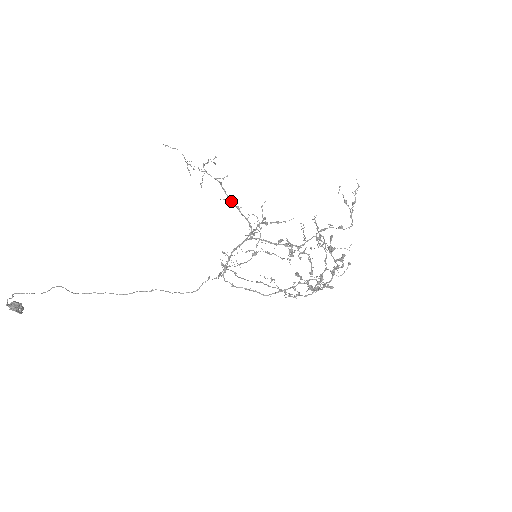
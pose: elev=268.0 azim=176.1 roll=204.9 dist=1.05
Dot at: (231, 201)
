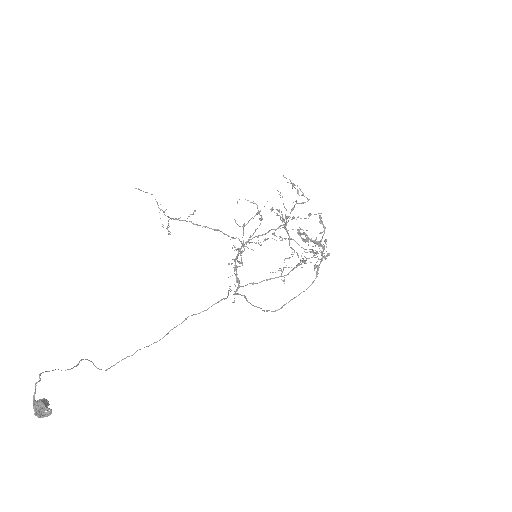
Dot at: (209, 228)
